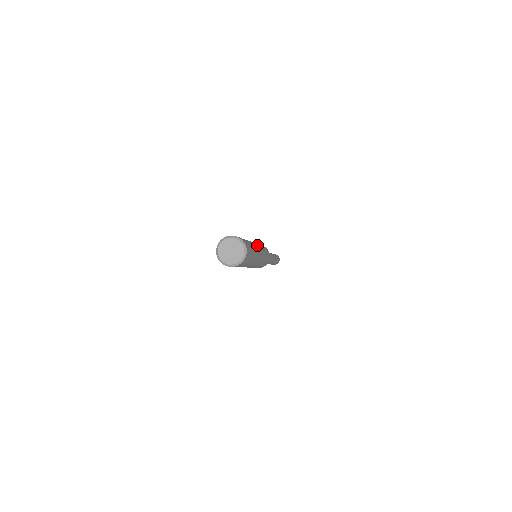
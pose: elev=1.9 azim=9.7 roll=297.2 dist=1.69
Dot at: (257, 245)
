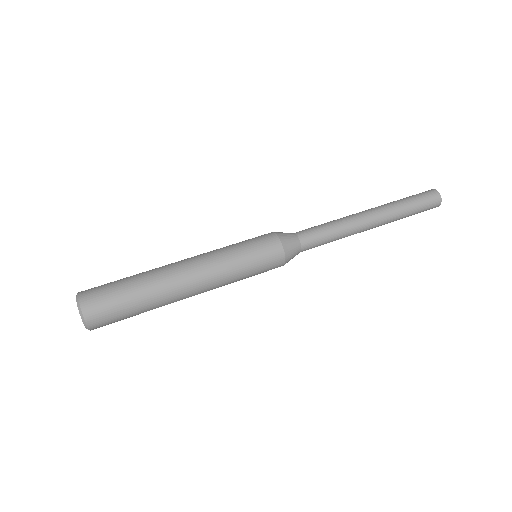
Dot at: (194, 270)
